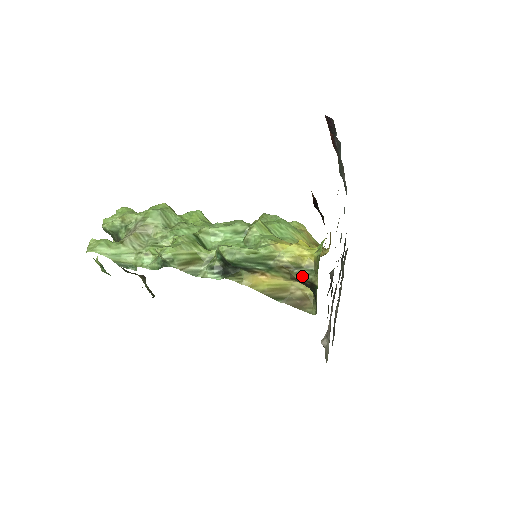
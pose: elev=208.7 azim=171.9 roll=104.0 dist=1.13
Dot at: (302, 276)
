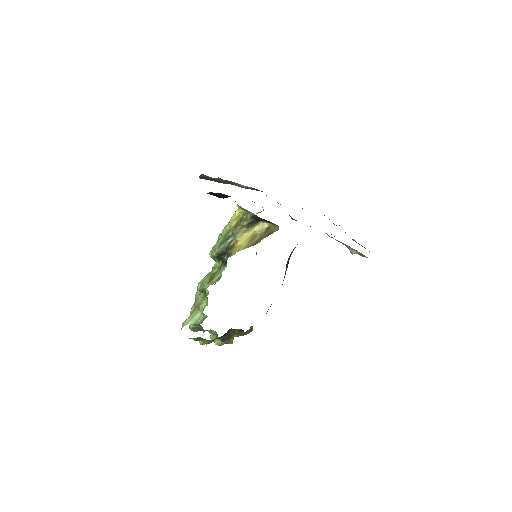
Dot at: (246, 220)
